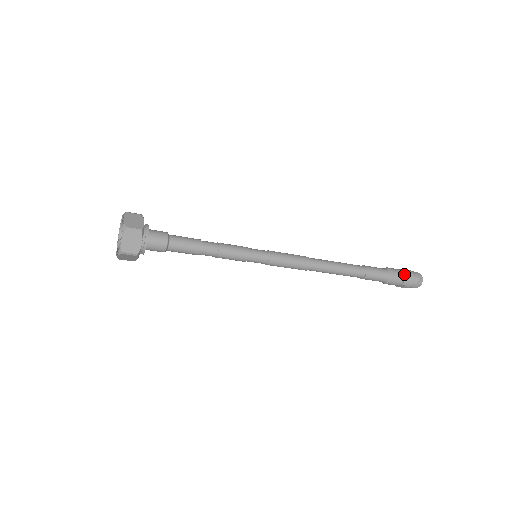
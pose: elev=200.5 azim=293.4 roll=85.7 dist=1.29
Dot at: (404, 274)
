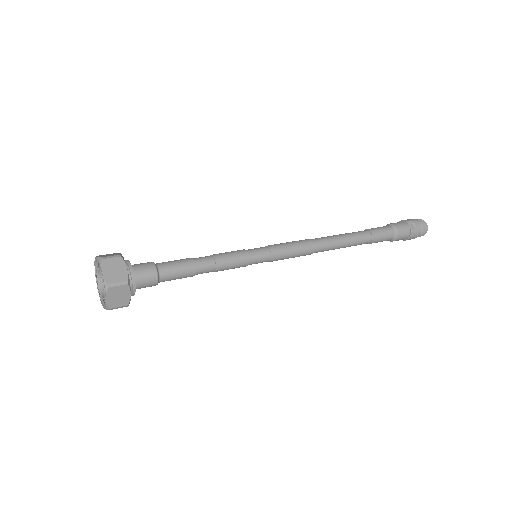
Dot at: (408, 238)
